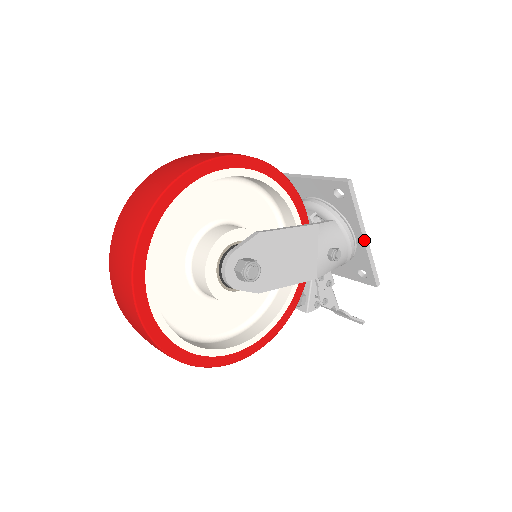
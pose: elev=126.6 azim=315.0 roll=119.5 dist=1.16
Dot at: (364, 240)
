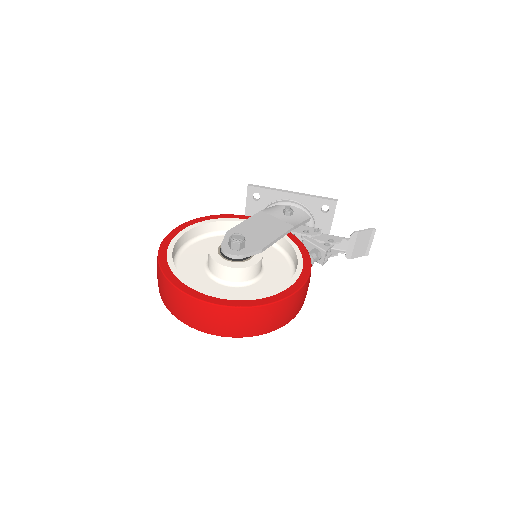
Dot at: (294, 194)
